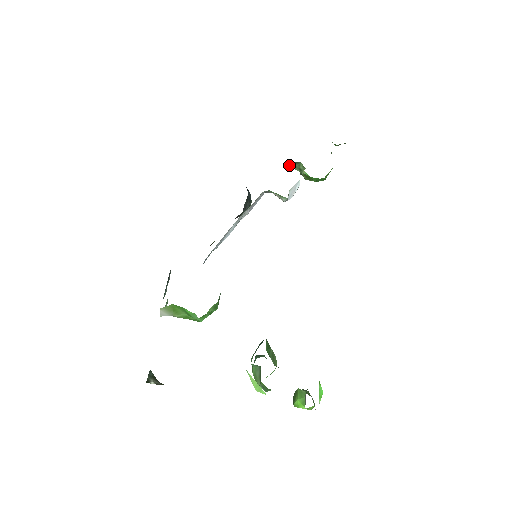
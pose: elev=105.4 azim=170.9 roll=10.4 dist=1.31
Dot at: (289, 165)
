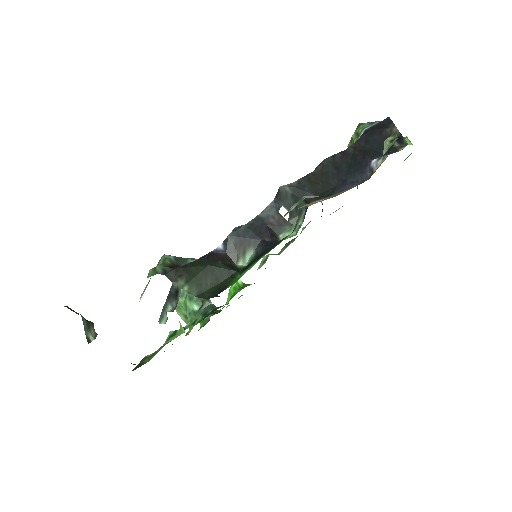
Dot at: occluded
